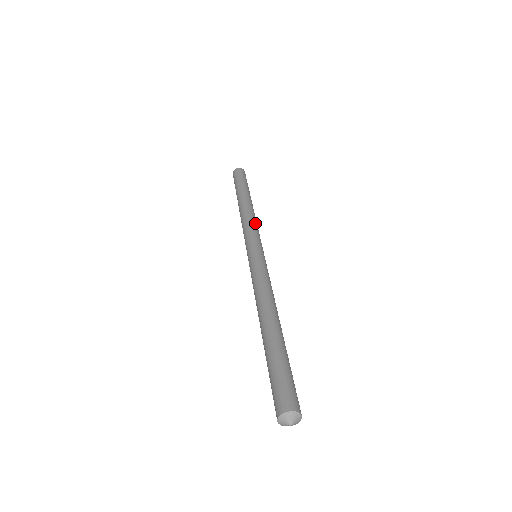
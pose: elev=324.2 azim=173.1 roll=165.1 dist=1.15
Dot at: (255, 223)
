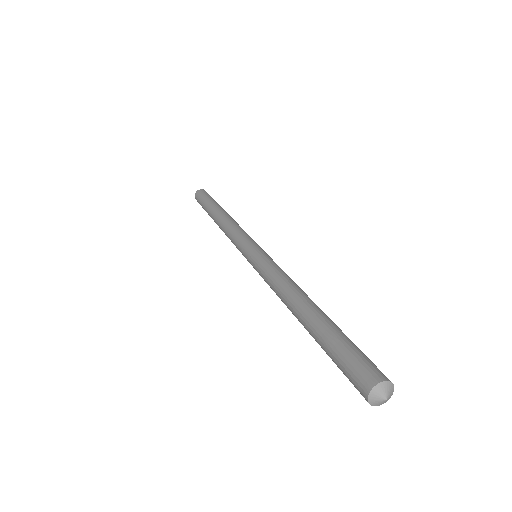
Dot at: (238, 227)
